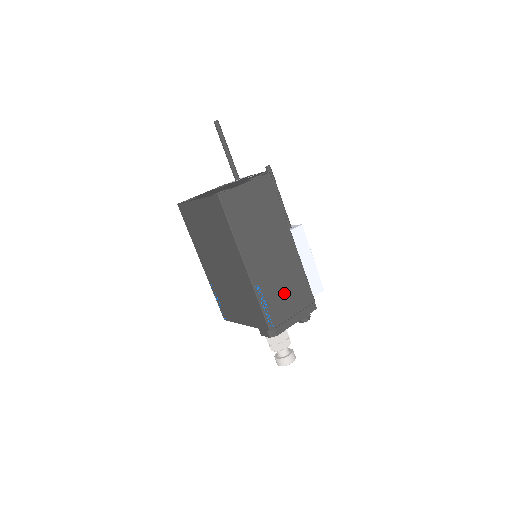
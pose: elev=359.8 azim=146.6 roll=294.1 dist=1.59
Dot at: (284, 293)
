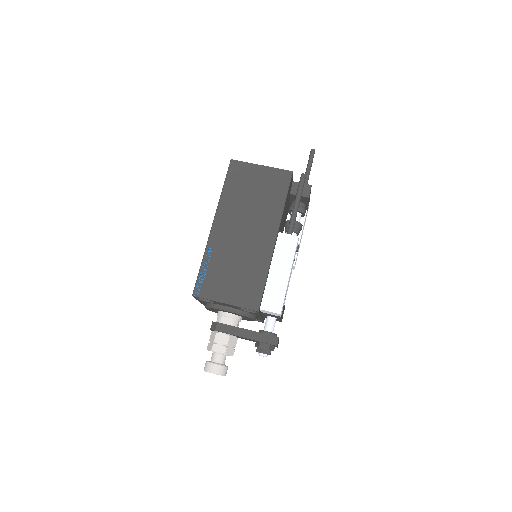
Dot at: (231, 276)
